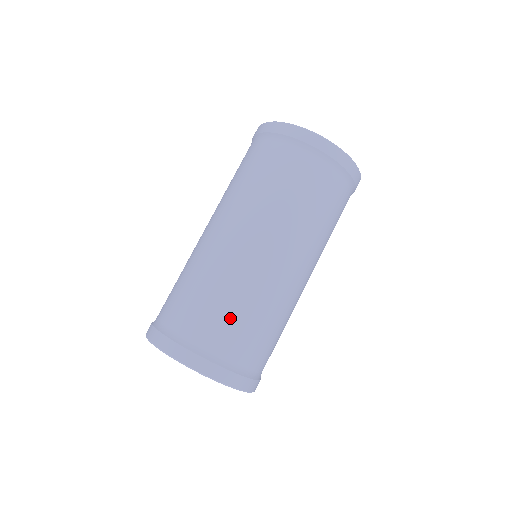
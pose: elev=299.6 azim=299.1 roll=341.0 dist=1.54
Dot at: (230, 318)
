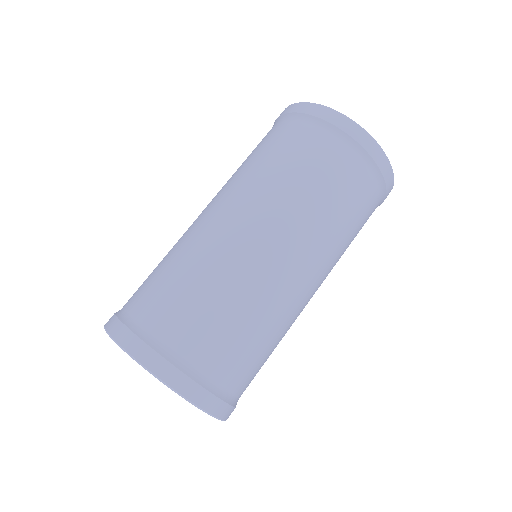
Dot at: (159, 278)
